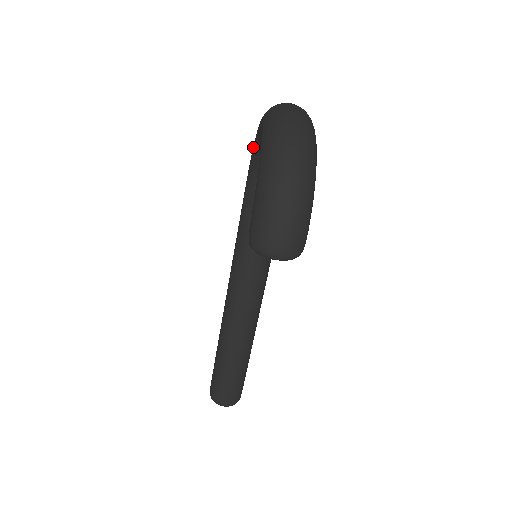
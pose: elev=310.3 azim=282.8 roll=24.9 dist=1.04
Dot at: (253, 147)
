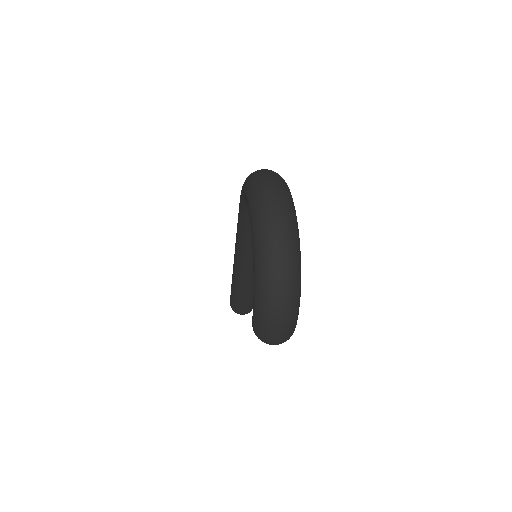
Dot at: (243, 192)
